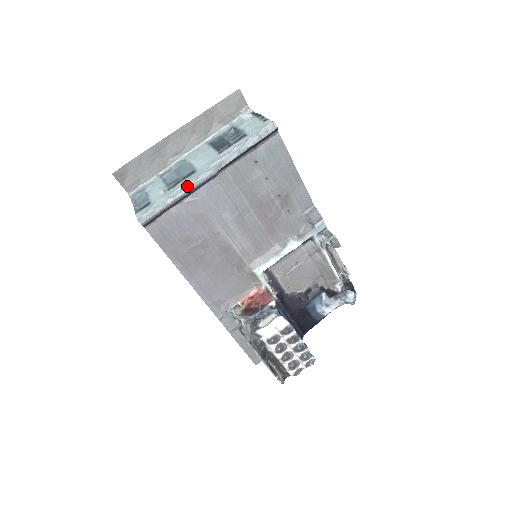
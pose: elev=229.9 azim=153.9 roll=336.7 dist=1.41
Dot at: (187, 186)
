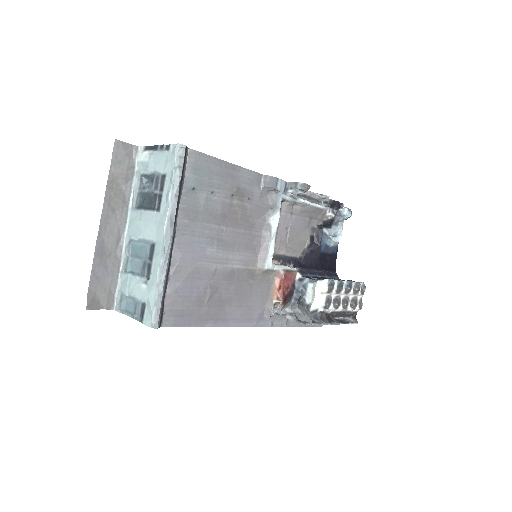
Dot at: (163, 264)
